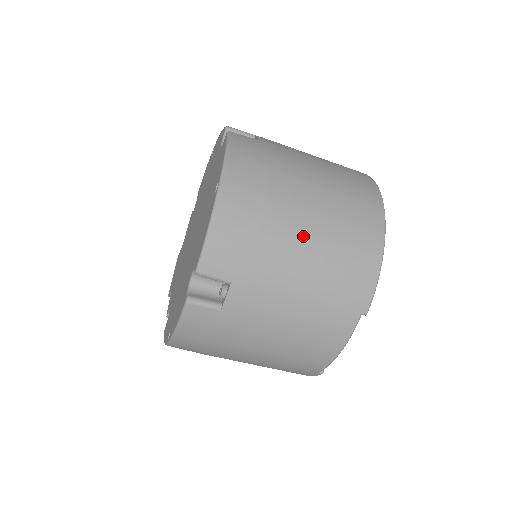
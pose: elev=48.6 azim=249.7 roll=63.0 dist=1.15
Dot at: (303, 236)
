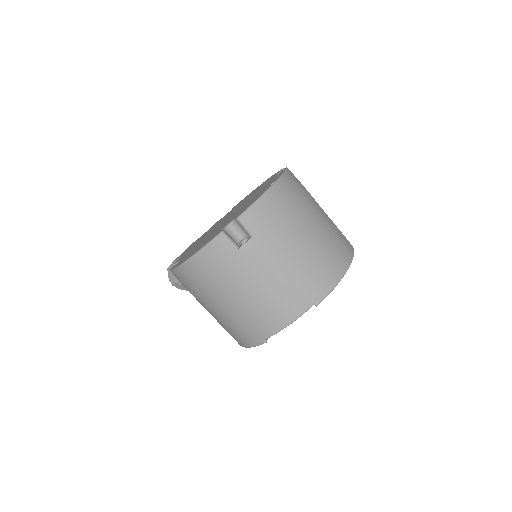
Dot at: (305, 237)
